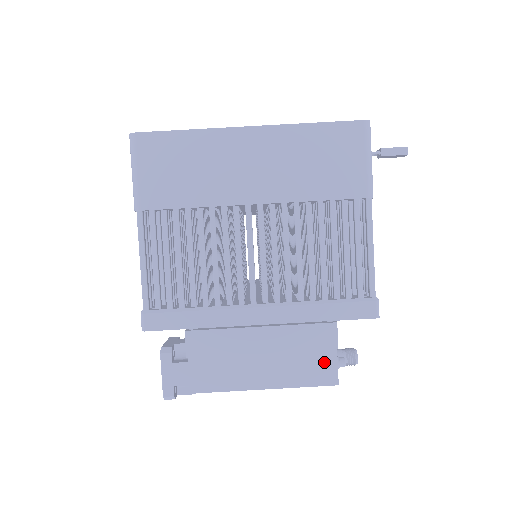
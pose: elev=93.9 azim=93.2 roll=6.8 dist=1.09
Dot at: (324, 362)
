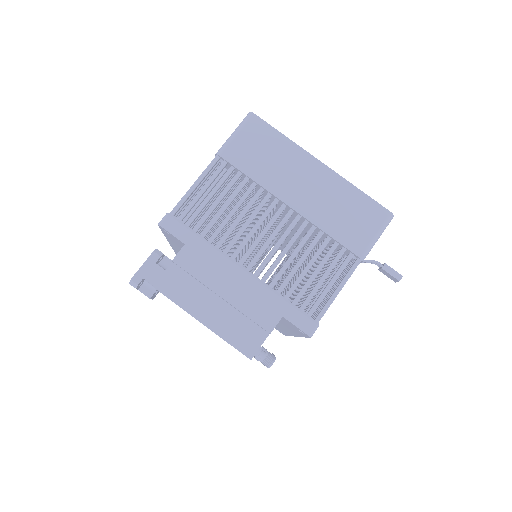
Dot at: (254, 337)
